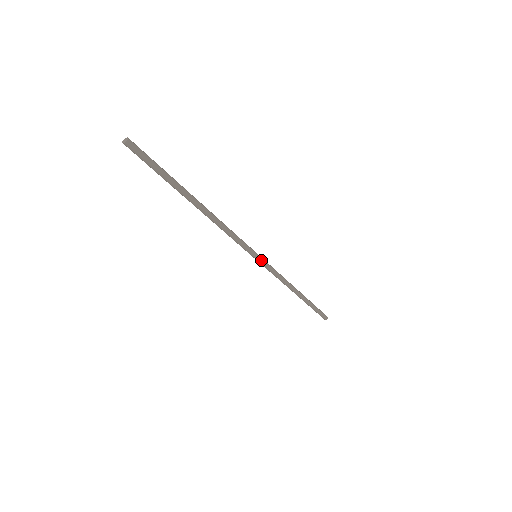
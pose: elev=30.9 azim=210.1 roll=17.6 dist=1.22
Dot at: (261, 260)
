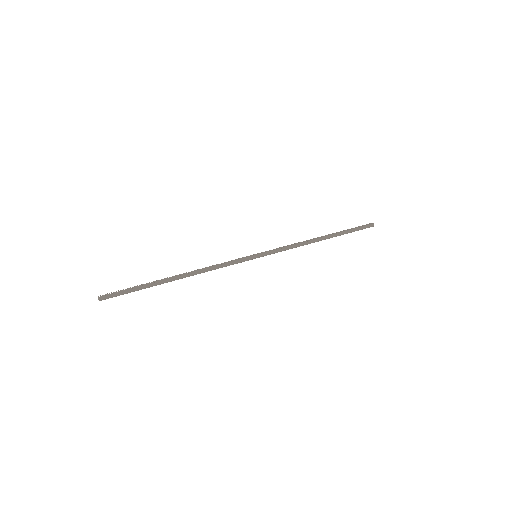
Dot at: (262, 256)
